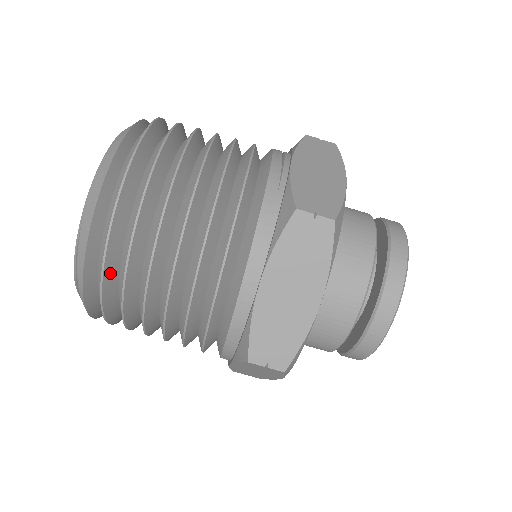
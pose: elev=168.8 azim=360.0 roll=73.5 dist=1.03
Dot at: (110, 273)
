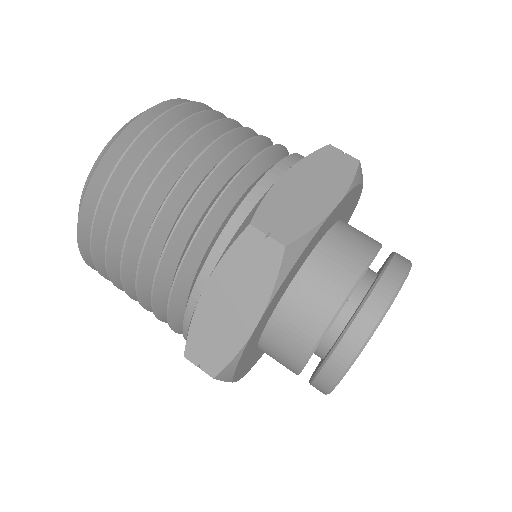
Dot at: (147, 140)
